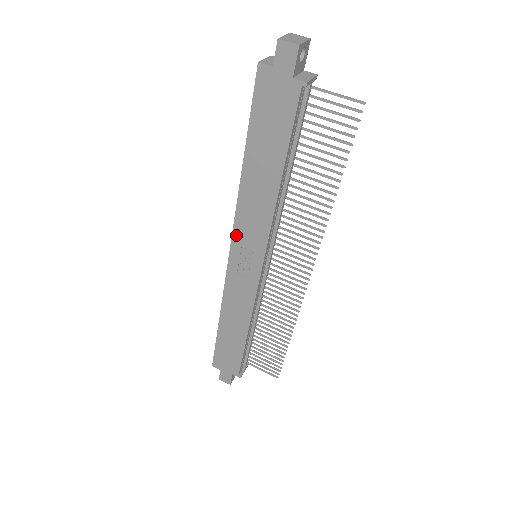
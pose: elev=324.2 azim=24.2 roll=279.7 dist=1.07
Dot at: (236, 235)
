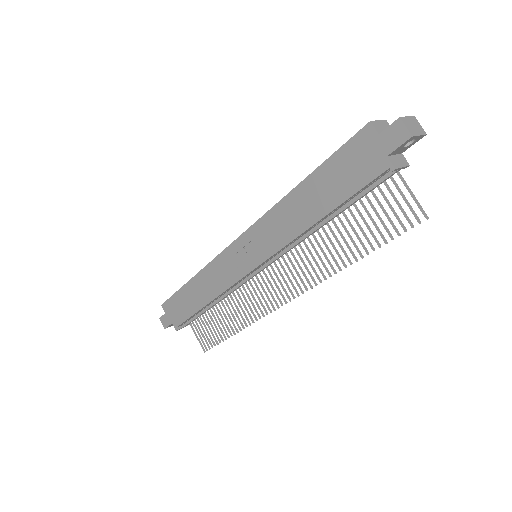
Dot at: (252, 230)
